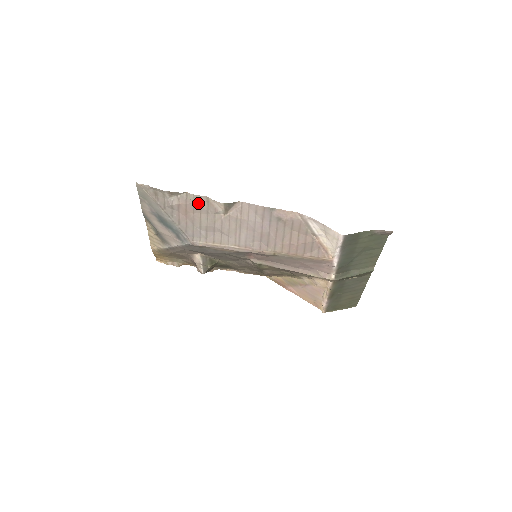
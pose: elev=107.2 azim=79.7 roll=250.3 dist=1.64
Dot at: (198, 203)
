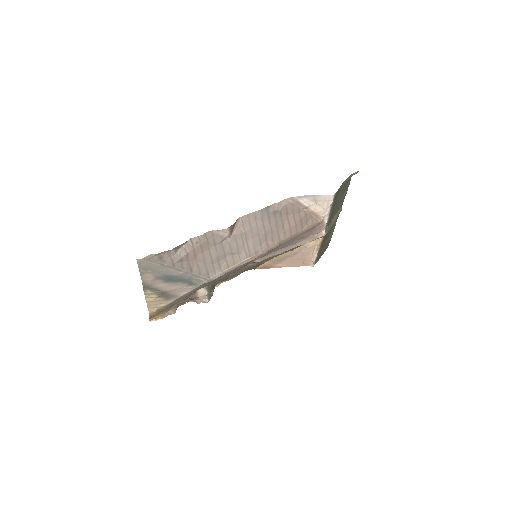
Dot at: (205, 241)
